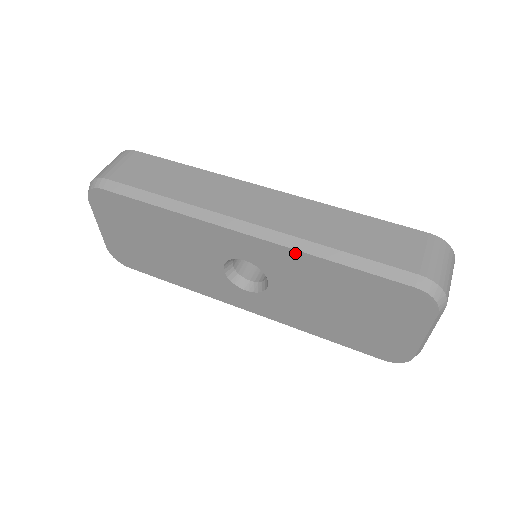
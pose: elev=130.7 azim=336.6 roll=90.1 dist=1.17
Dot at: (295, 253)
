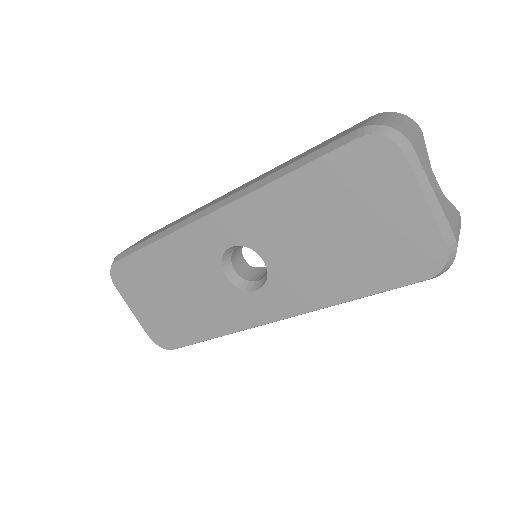
Dot at: (253, 197)
